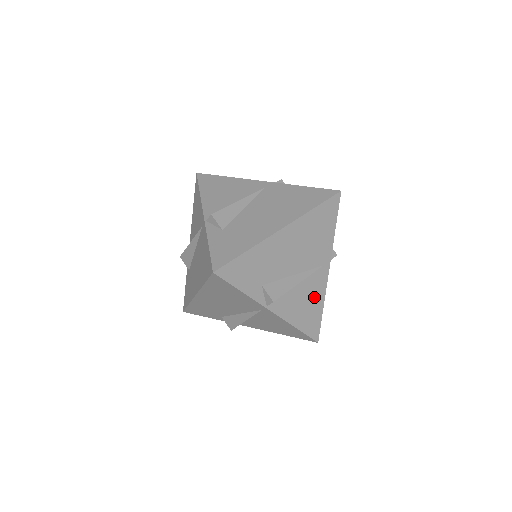
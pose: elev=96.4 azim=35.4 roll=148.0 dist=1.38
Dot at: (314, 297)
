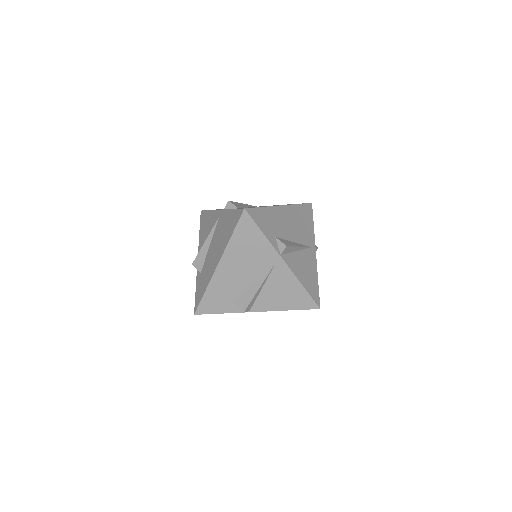
Dot at: (310, 268)
